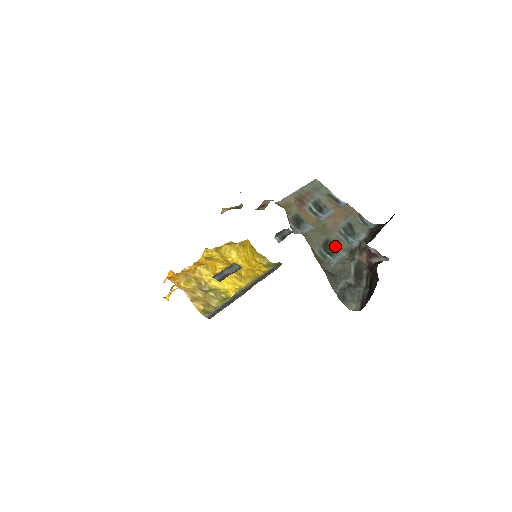
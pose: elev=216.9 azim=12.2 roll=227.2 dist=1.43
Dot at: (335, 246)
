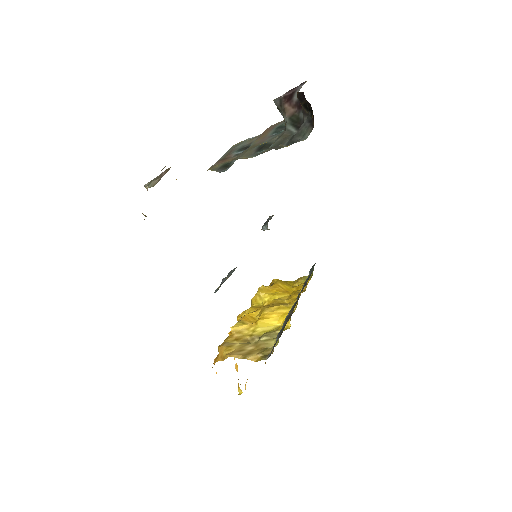
Dot at: (270, 142)
